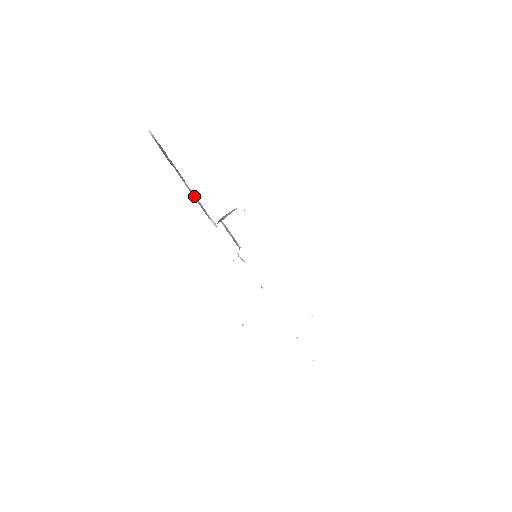
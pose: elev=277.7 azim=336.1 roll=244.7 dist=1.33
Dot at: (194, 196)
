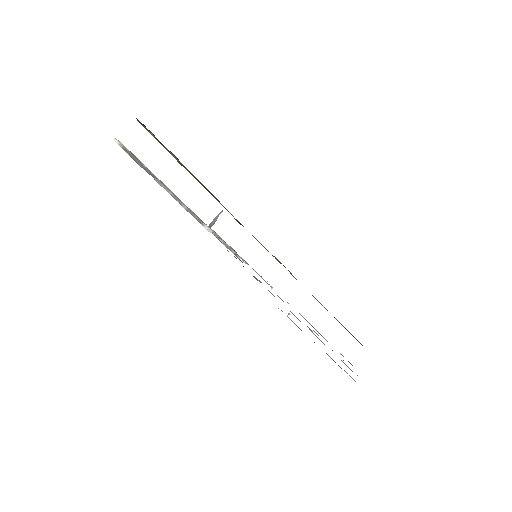
Dot at: (179, 203)
